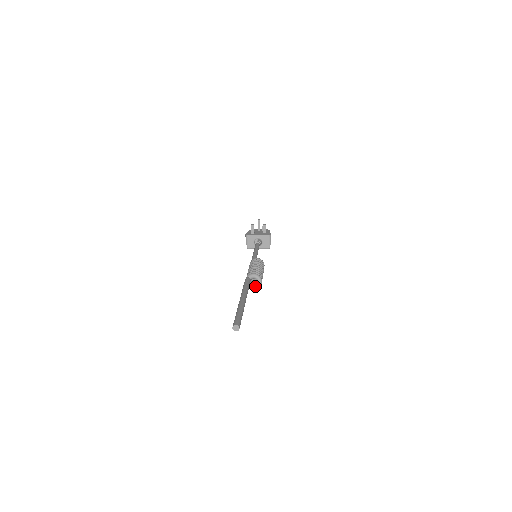
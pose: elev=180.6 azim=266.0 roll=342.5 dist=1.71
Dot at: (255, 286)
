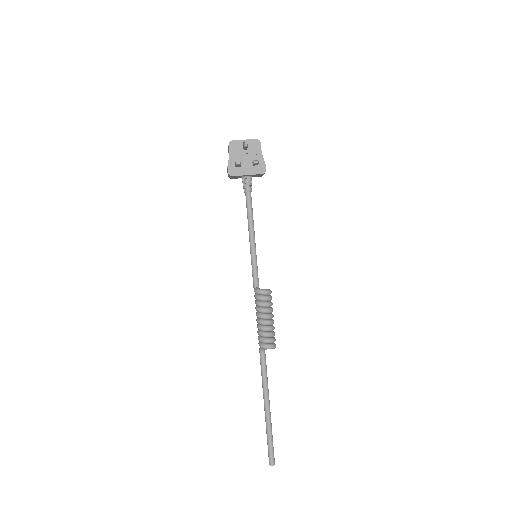
Dot at: occluded
